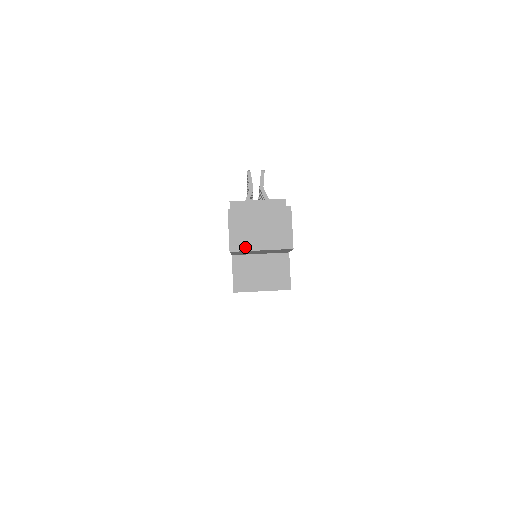
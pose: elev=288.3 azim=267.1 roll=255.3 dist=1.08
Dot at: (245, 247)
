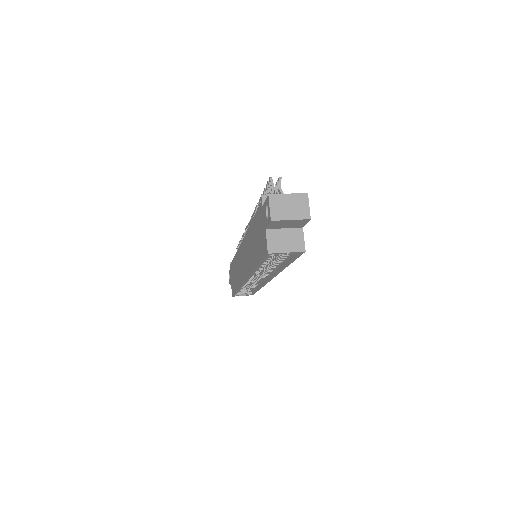
Dot at: (280, 218)
